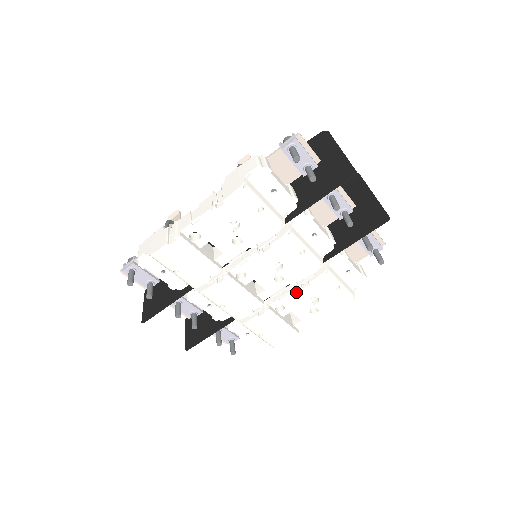
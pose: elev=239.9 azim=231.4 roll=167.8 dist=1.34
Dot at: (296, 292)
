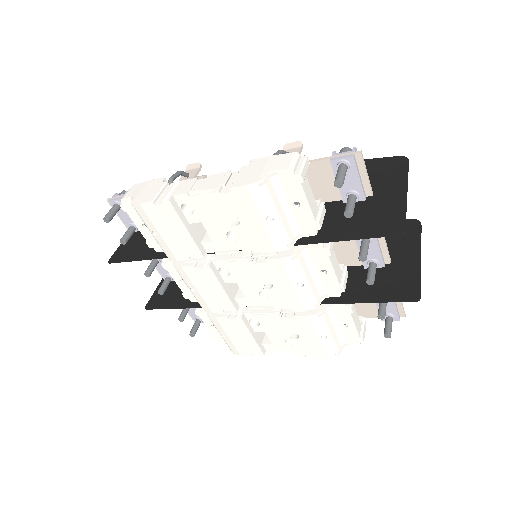
Dot at: (278, 316)
